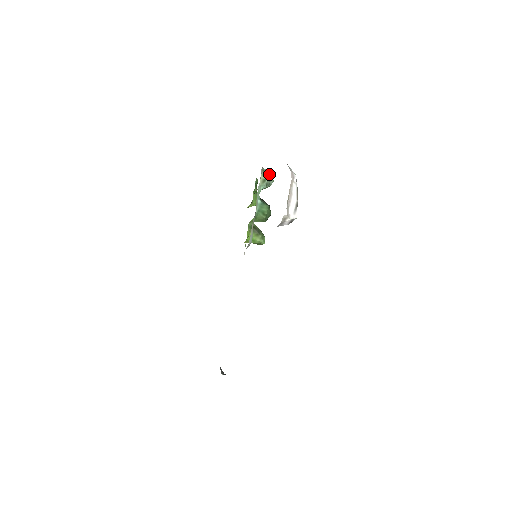
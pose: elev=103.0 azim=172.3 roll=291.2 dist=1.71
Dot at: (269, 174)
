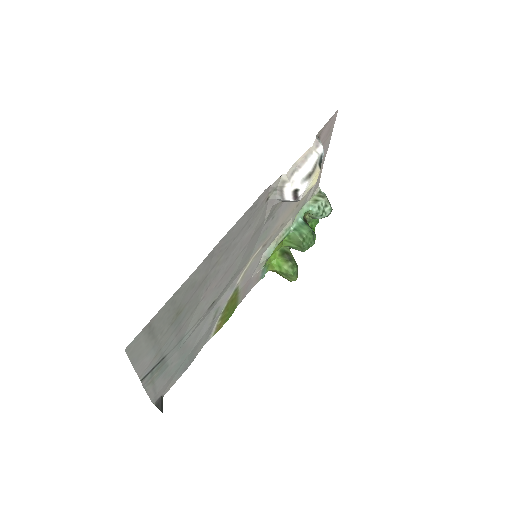
Dot at: (326, 198)
